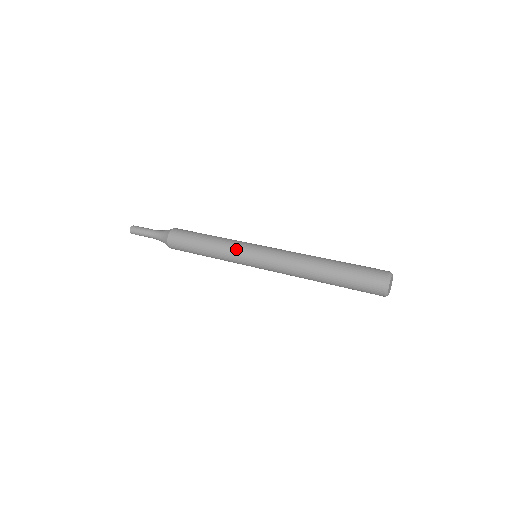
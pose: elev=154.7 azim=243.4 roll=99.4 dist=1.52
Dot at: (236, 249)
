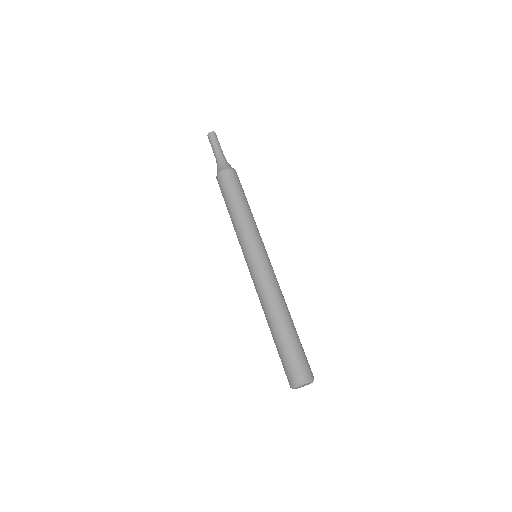
Dot at: (241, 240)
